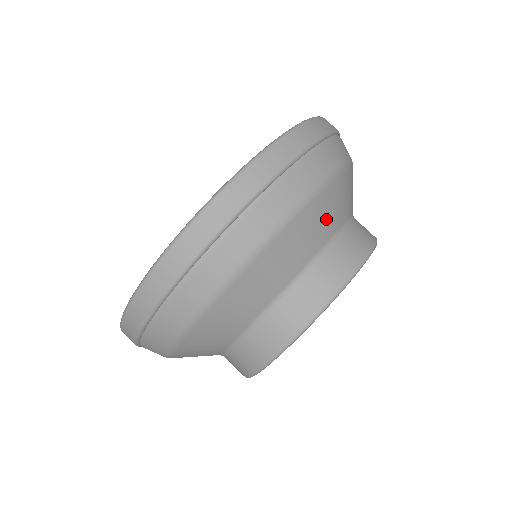
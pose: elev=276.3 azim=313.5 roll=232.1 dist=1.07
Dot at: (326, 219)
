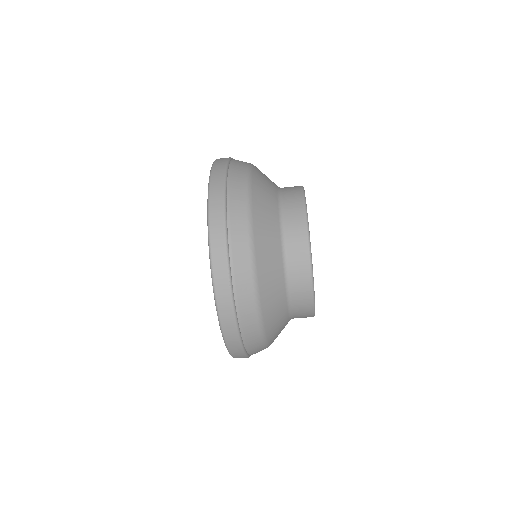
Dot at: (273, 277)
